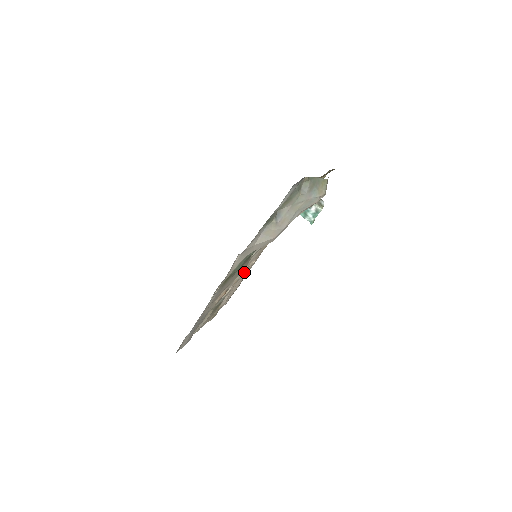
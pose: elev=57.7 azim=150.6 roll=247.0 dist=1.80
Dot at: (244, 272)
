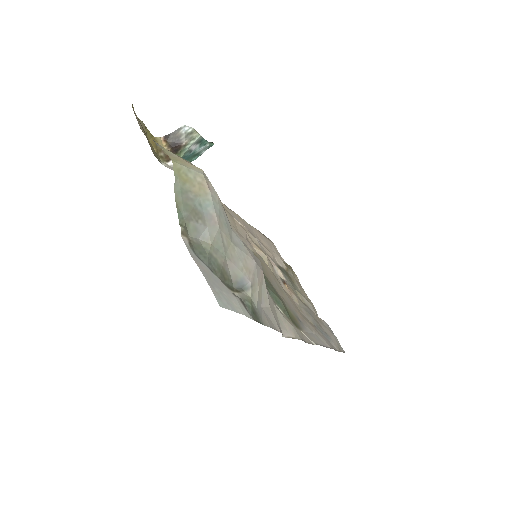
Dot at: (263, 255)
